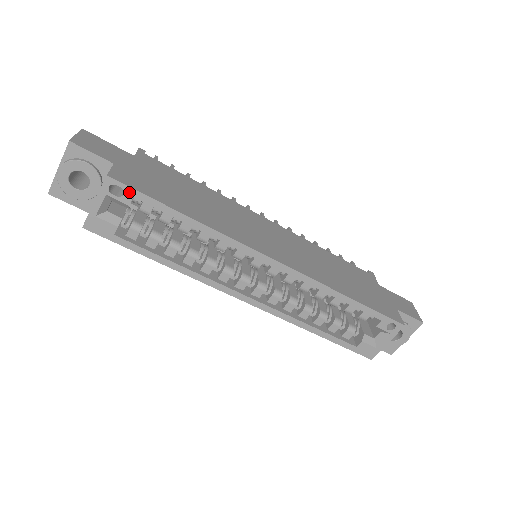
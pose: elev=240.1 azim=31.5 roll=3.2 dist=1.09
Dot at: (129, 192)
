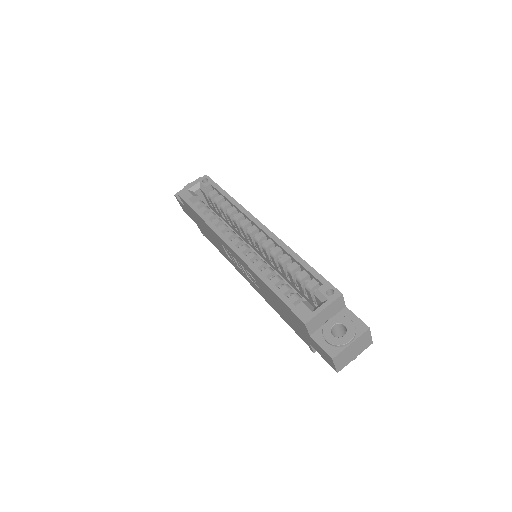
Dot at: (210, 182)
